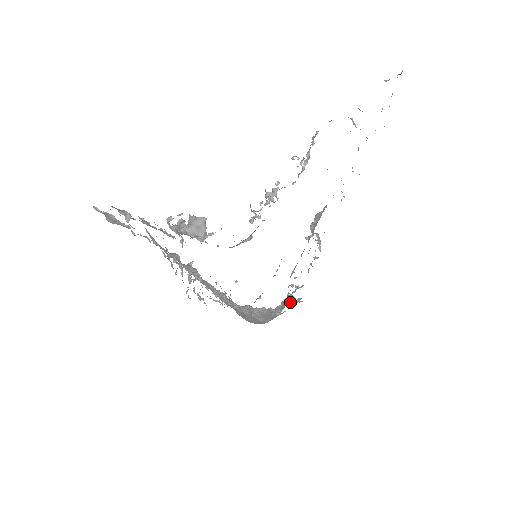
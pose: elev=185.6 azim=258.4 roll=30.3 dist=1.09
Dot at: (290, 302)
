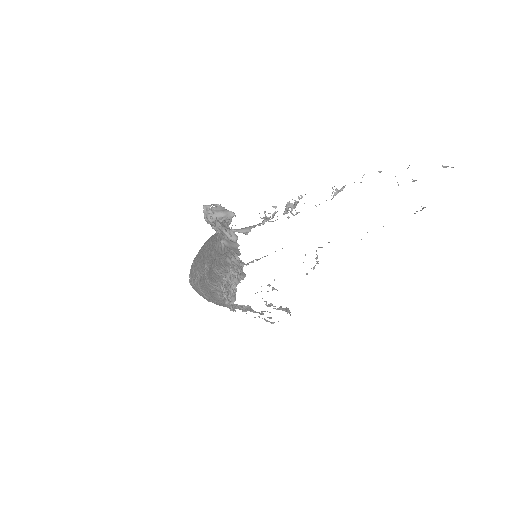
Dot at: (277, 309)
